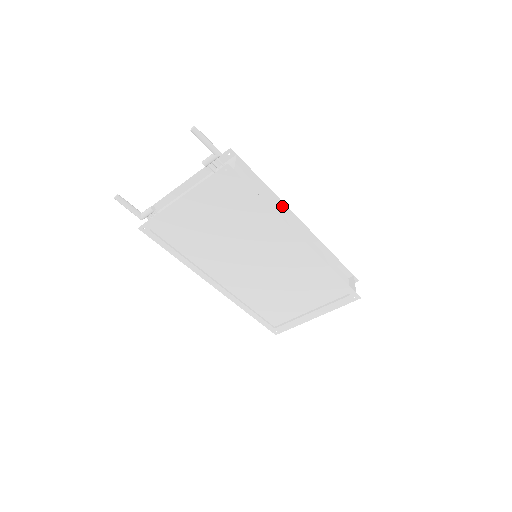
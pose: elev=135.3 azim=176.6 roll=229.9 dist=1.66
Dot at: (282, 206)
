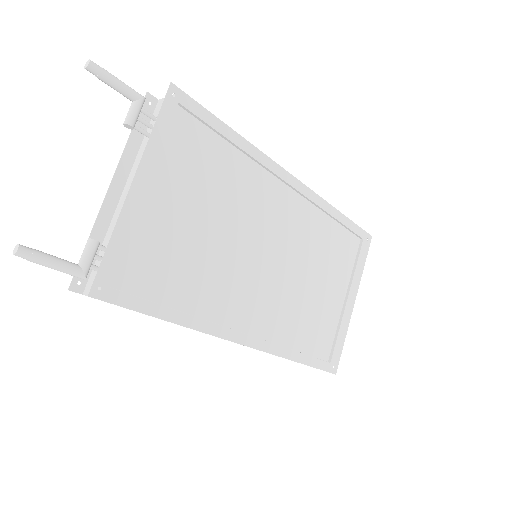
Dot at: occluded
